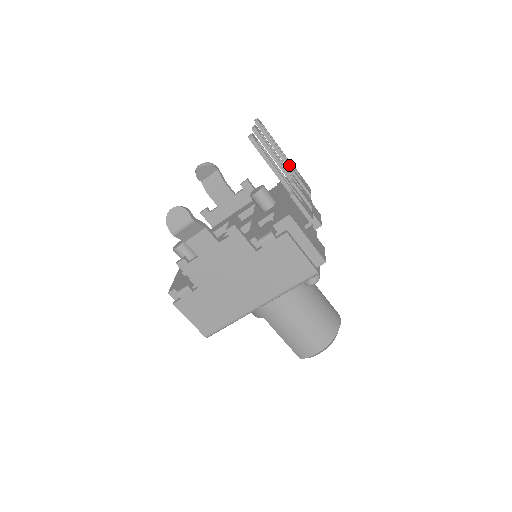
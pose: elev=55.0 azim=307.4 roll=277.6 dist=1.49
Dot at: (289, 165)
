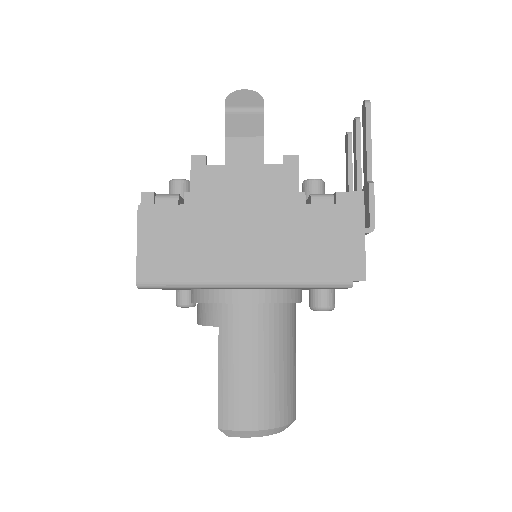
Dot at: occluded
